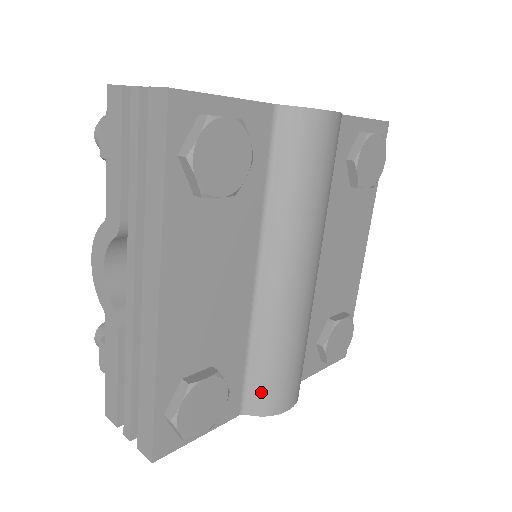
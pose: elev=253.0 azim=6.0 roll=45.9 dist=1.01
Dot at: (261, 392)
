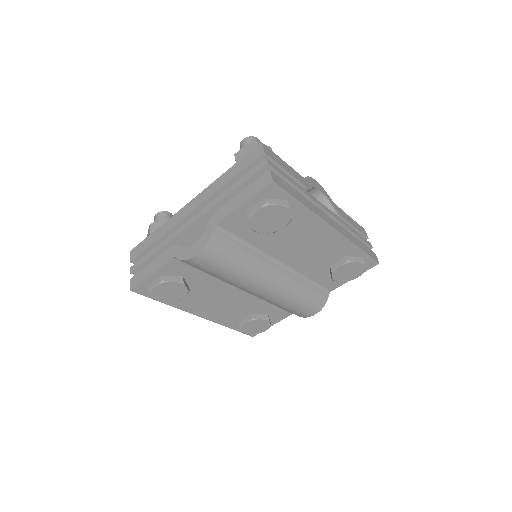
Dot at: (290, 312)
